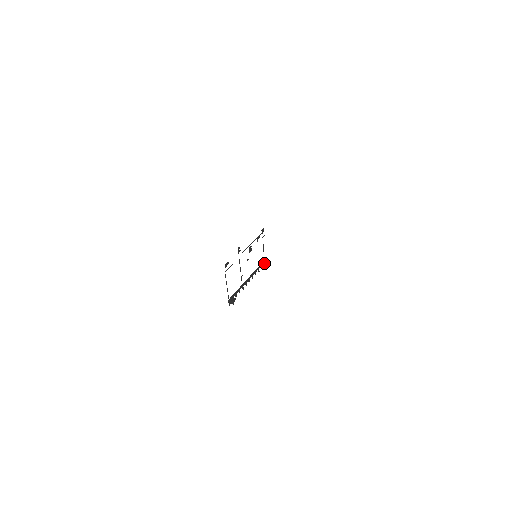
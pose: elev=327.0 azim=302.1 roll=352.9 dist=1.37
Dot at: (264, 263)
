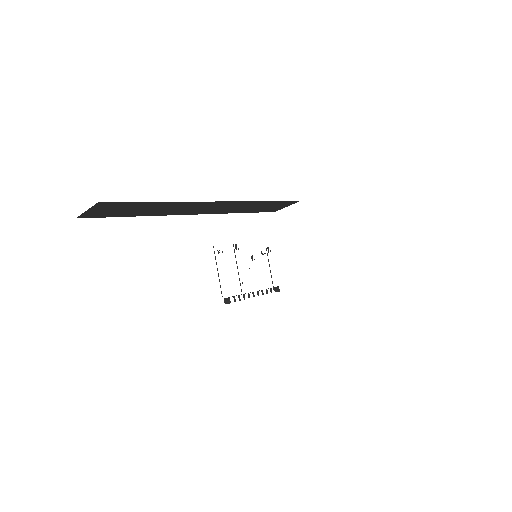
Dot at: (272, 281)
